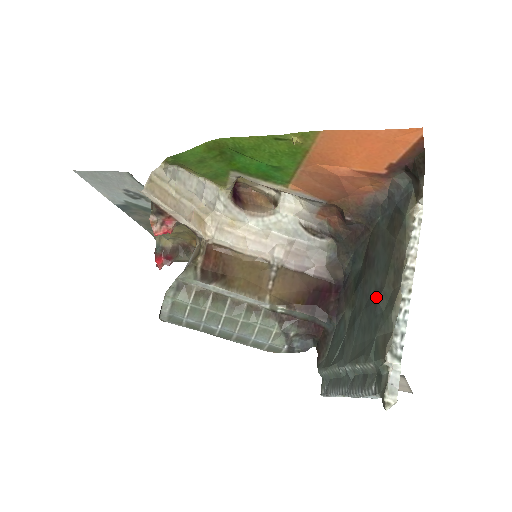
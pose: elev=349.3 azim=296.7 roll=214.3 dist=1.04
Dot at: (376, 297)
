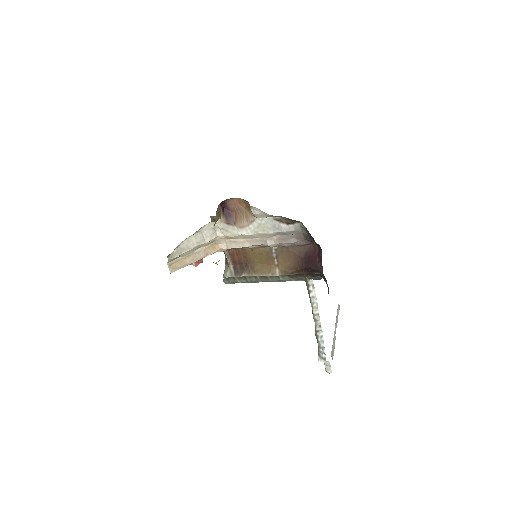
Dot at: occluded
